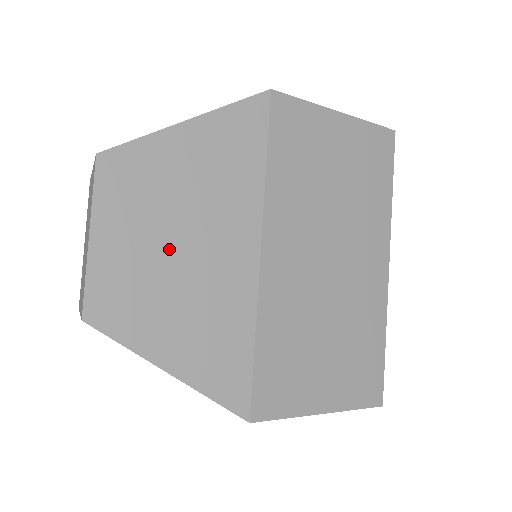
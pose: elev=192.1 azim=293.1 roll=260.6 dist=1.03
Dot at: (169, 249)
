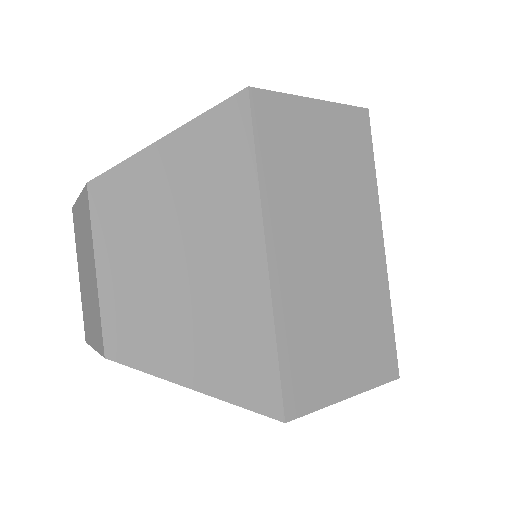
Dot at: (178, 268)
